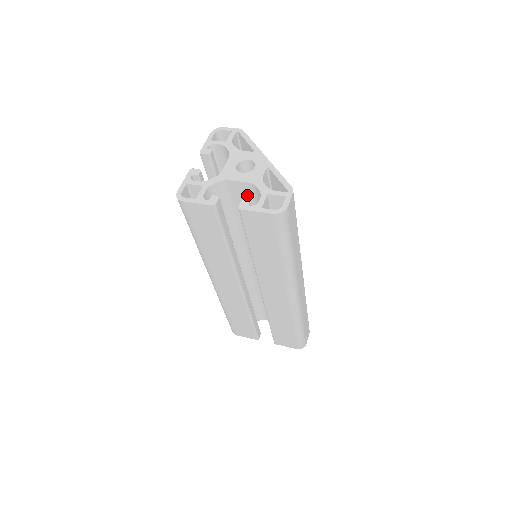
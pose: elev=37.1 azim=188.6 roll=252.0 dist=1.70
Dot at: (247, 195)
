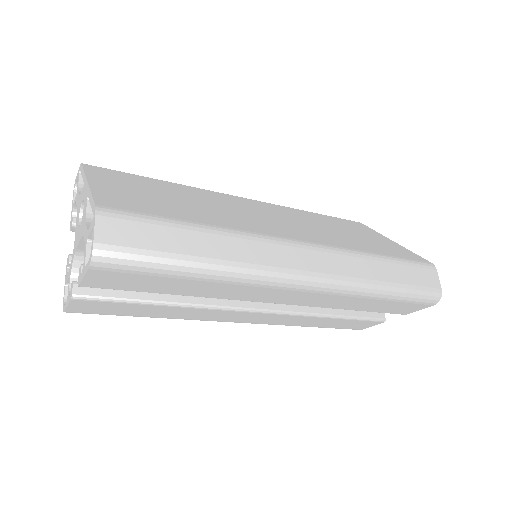
Dot at: occluded
